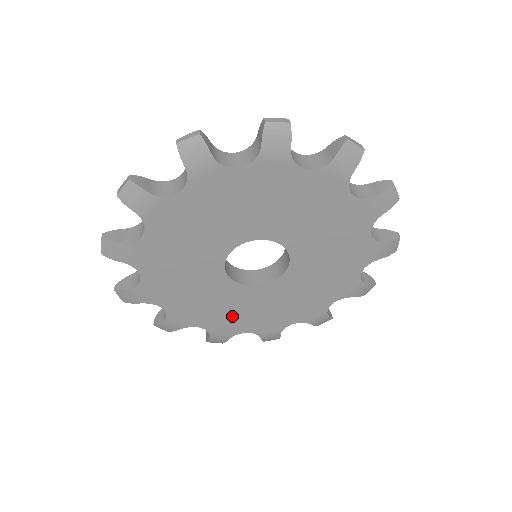
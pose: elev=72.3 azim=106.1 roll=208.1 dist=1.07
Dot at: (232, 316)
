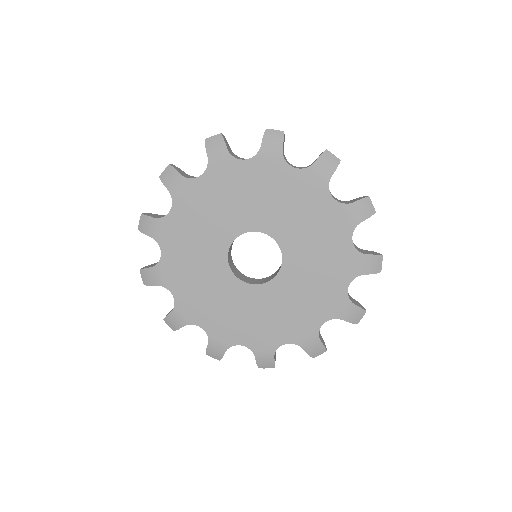
Dot at: (230, 319)
